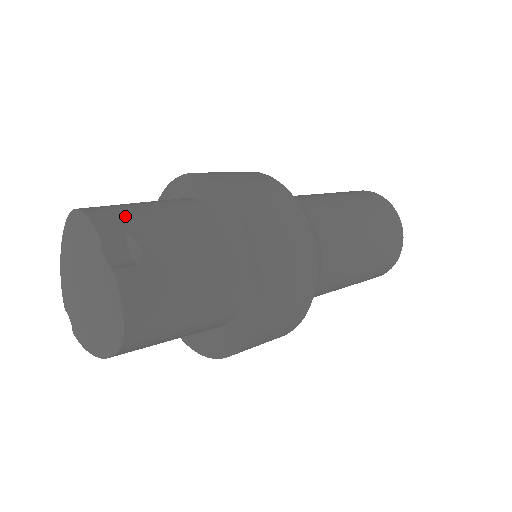
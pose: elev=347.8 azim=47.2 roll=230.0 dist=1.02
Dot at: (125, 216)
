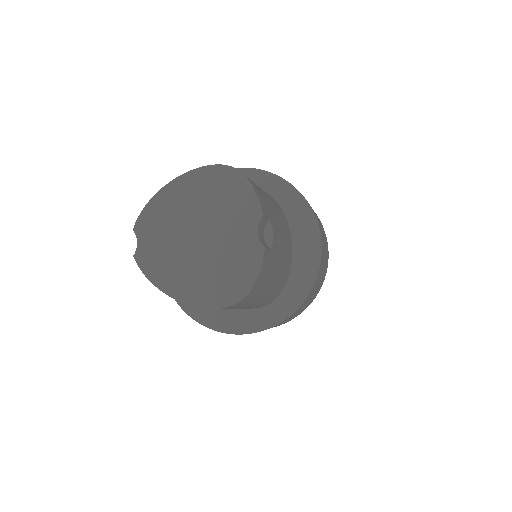
Dot at: (265, 199)
